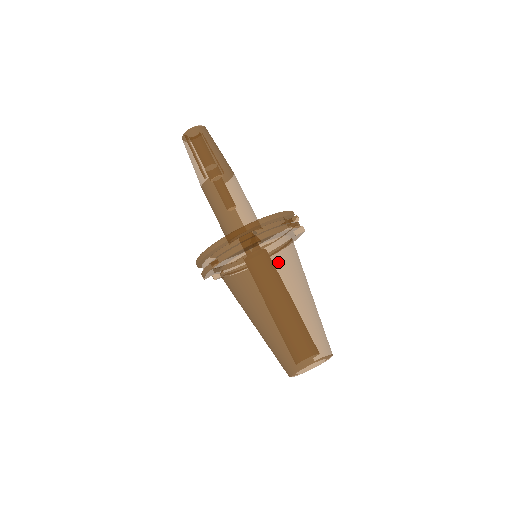
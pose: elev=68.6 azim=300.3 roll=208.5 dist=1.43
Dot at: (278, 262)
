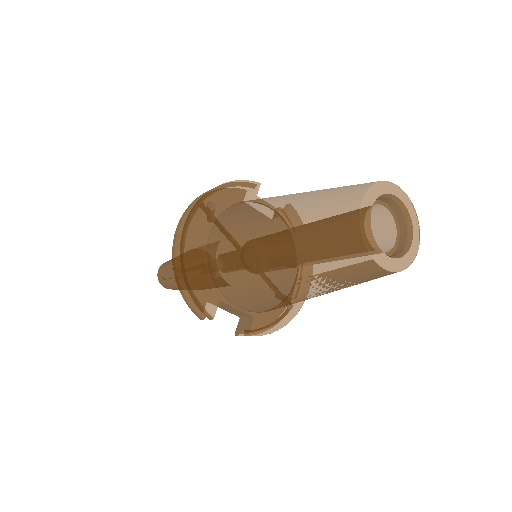
Dot at: (248, 203)
